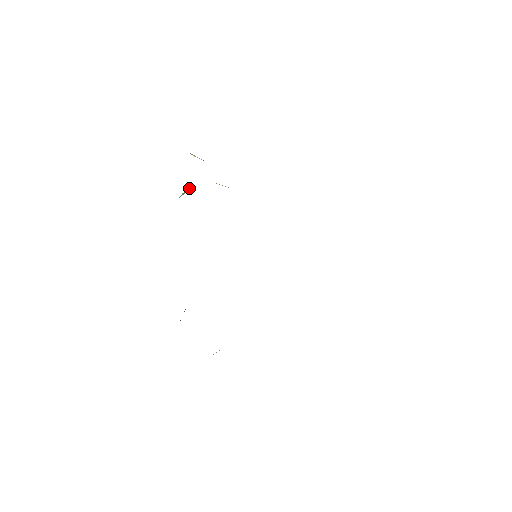
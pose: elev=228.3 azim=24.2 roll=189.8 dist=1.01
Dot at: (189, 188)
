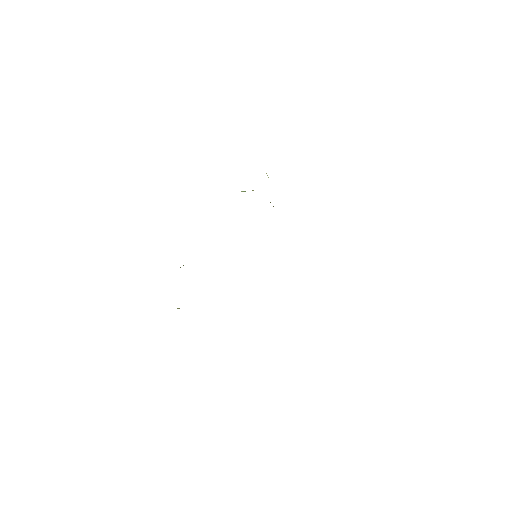
Dot at: occluded
